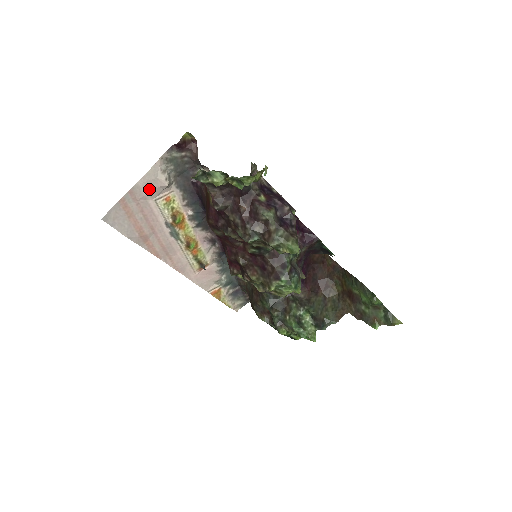
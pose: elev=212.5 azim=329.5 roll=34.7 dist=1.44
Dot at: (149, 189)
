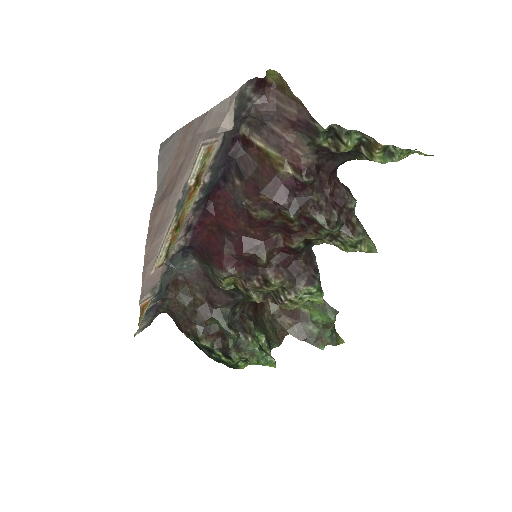
Dot at: (213, 124)
